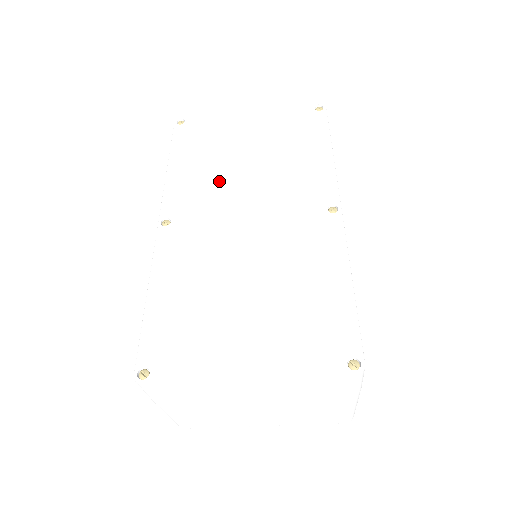
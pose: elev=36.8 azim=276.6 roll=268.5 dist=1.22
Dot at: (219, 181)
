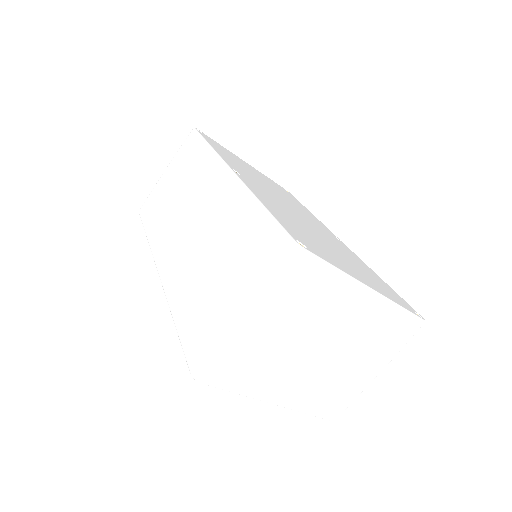
Dot at: (257, 179)
